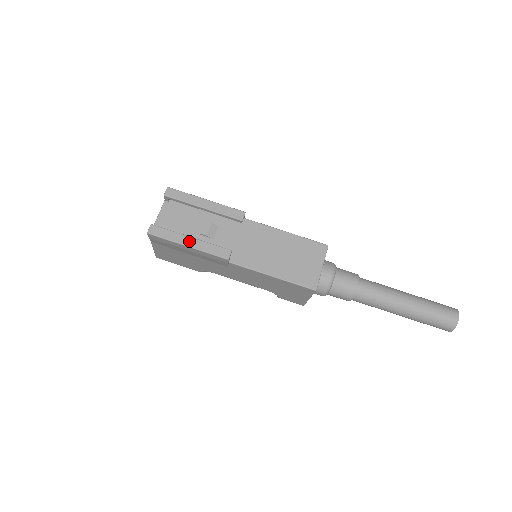
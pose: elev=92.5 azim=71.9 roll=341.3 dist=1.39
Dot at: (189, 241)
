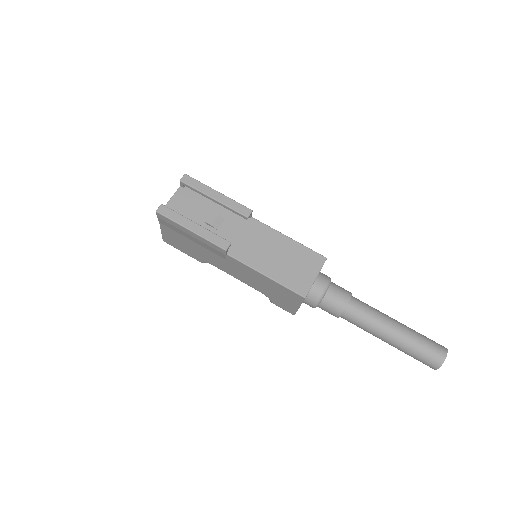
Dot at: (193, 226)
